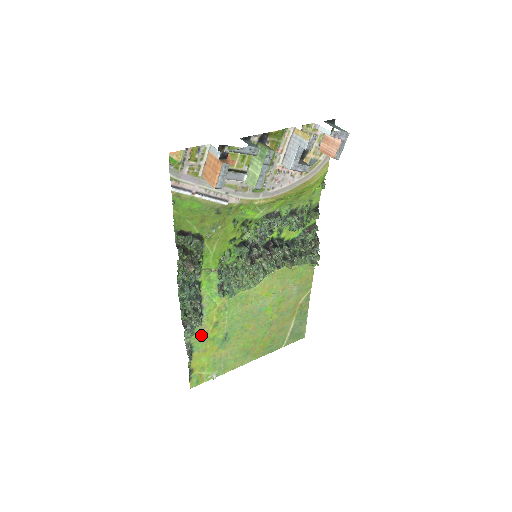
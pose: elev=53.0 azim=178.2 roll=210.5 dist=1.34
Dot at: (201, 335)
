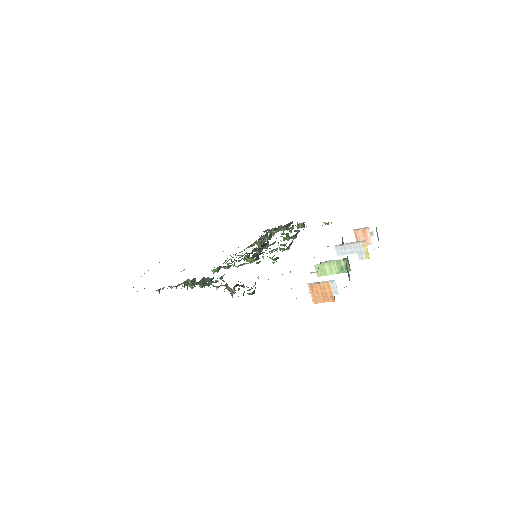
Dot at: occluded
